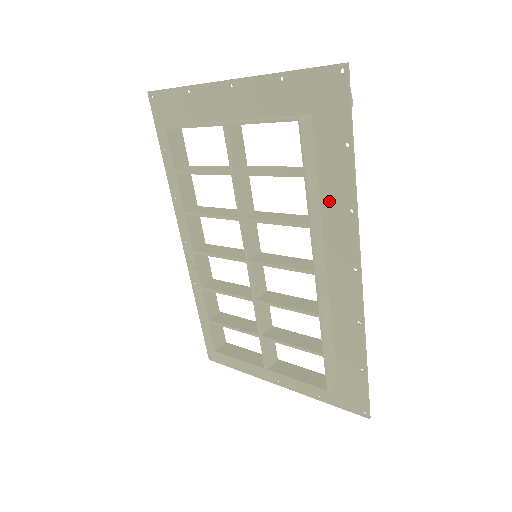
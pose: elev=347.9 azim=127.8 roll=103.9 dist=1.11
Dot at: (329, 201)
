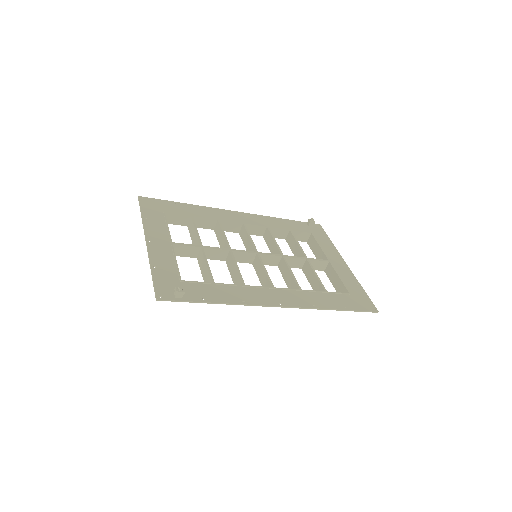
Dot at: (234, 292)
